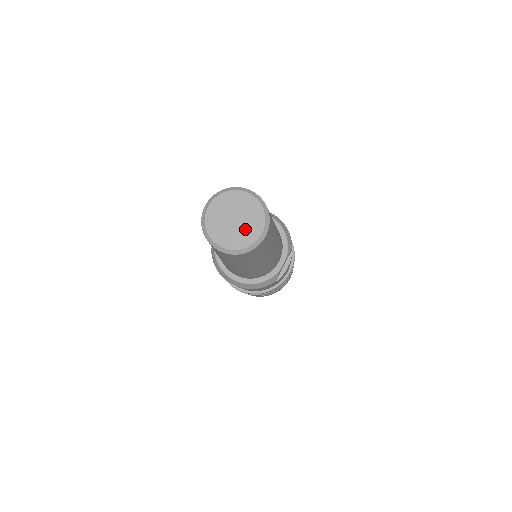
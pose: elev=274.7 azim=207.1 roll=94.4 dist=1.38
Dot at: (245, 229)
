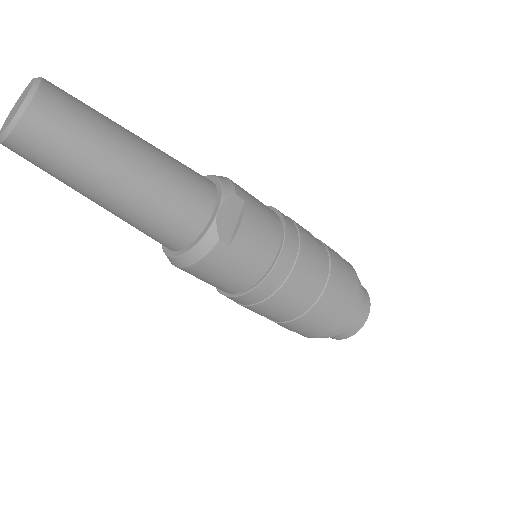
Dot at: (18, 106)
